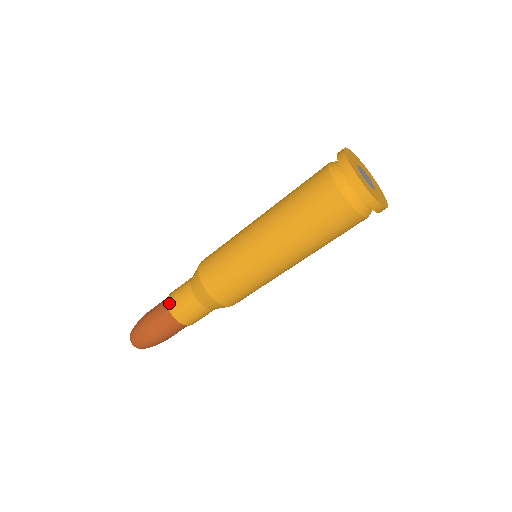
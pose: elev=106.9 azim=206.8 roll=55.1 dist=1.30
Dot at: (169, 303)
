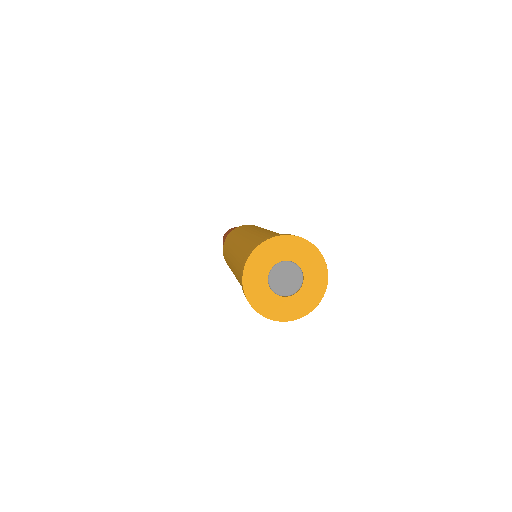
Dot at: occluded
